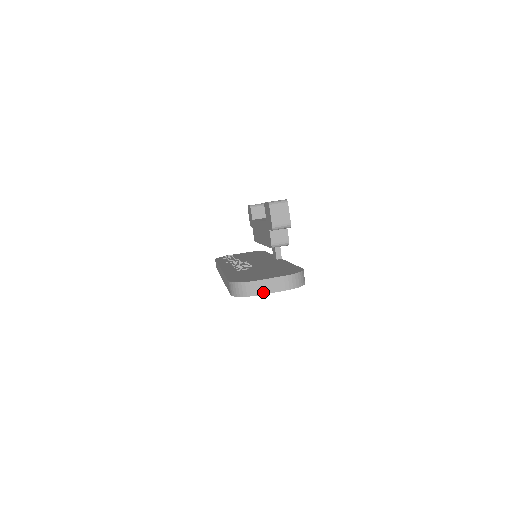
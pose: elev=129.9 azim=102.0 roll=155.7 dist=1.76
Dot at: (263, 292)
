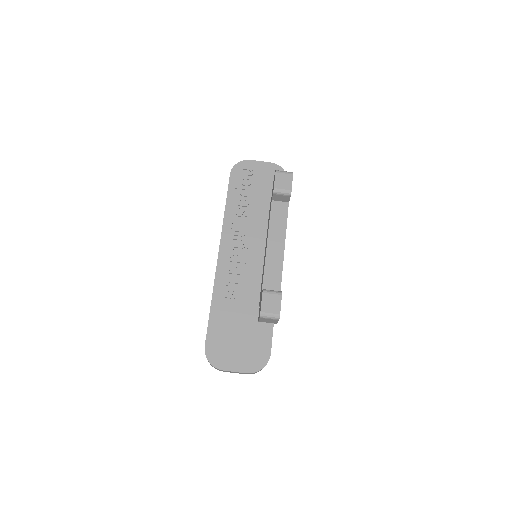
Dot at: occluded
